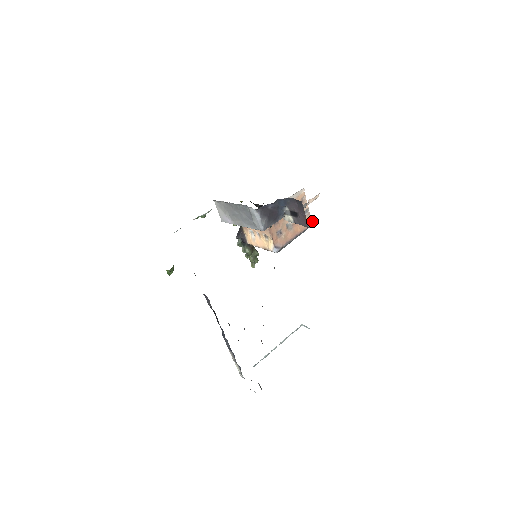
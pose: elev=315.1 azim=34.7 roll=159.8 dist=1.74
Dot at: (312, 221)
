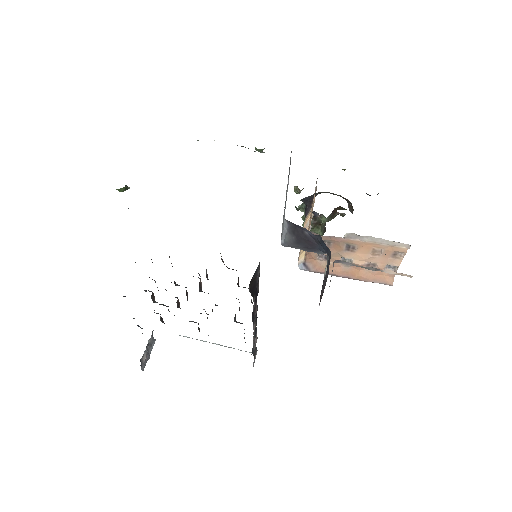
Dot at: (389, 282)
